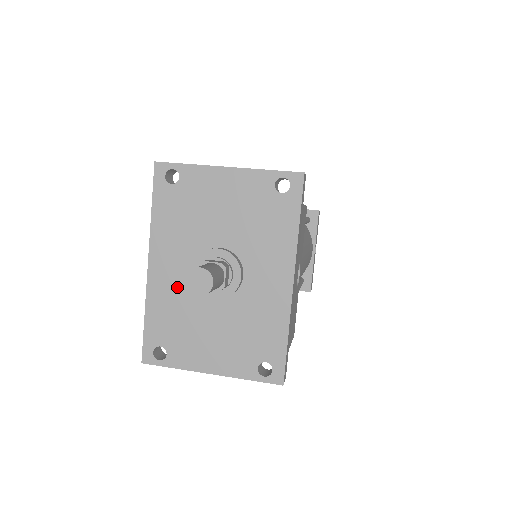
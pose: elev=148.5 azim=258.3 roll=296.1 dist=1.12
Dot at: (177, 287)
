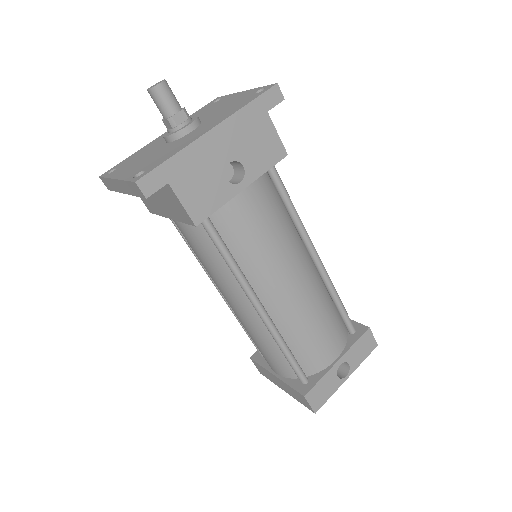
Dot at: (159, 141)
